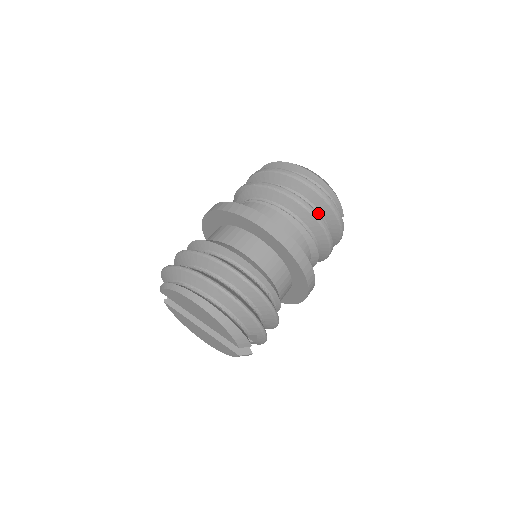
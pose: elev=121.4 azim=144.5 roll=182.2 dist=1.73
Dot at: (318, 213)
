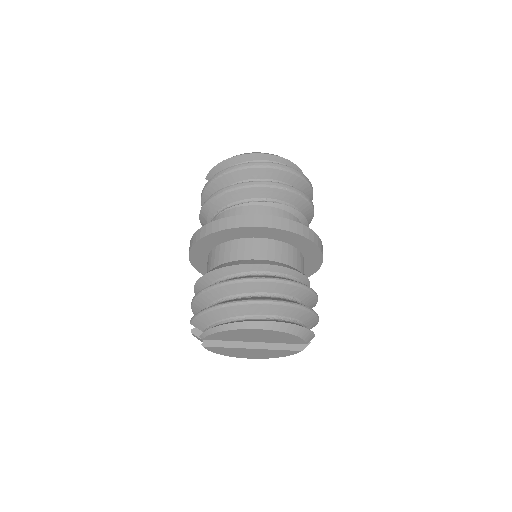
Dot at: (297, 189)
